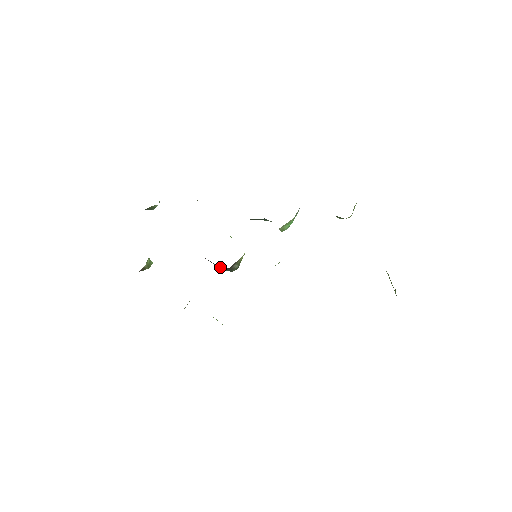
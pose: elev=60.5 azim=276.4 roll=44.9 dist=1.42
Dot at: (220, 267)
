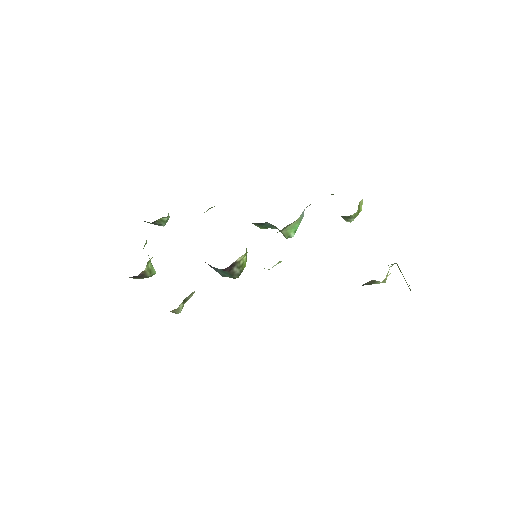
Dot at: (220, 270)
